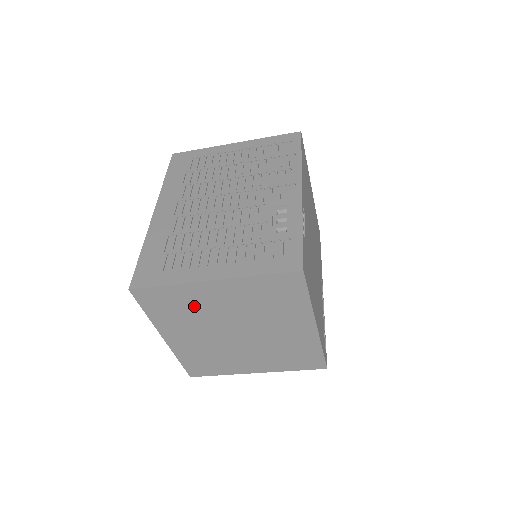
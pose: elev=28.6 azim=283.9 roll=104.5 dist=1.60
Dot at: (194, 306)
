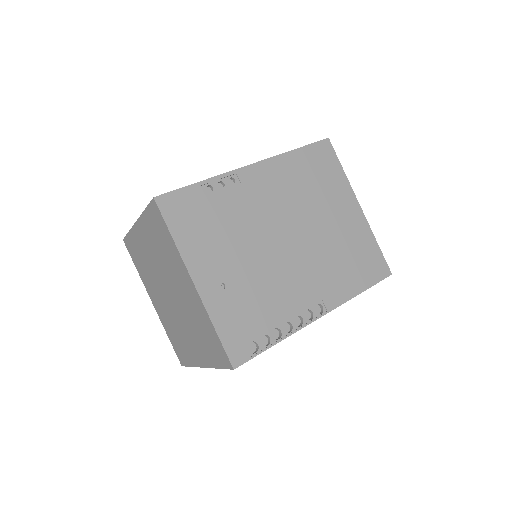
Dot at: (144, 257)
